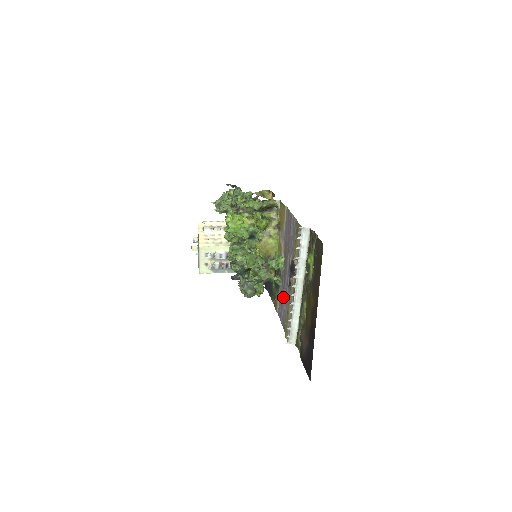
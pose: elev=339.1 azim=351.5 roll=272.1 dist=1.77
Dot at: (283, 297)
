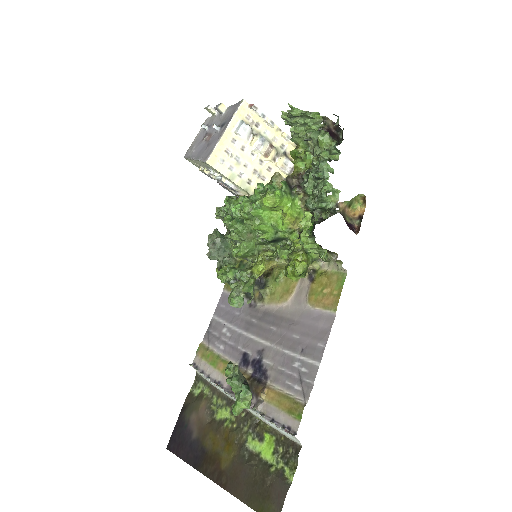
Dot at: (234, 323)
